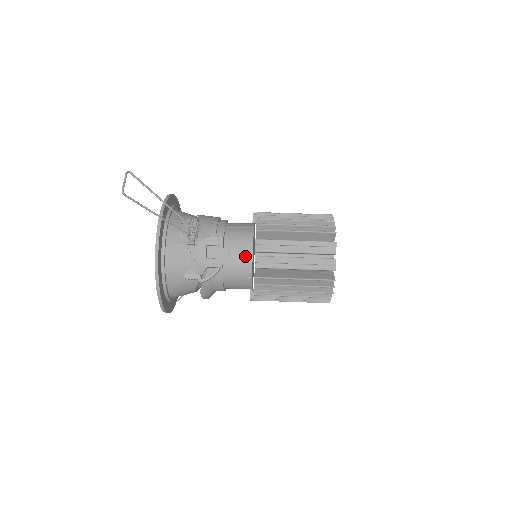
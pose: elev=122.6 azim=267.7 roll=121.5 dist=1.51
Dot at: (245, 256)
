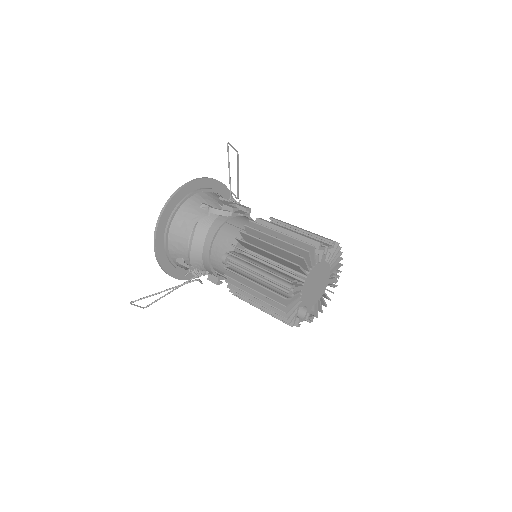
Dot at: occluded
